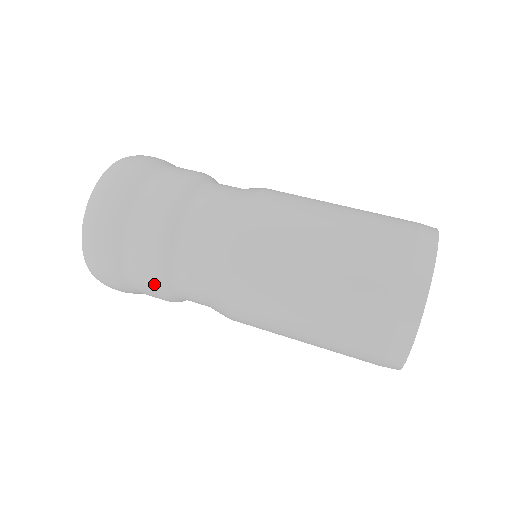
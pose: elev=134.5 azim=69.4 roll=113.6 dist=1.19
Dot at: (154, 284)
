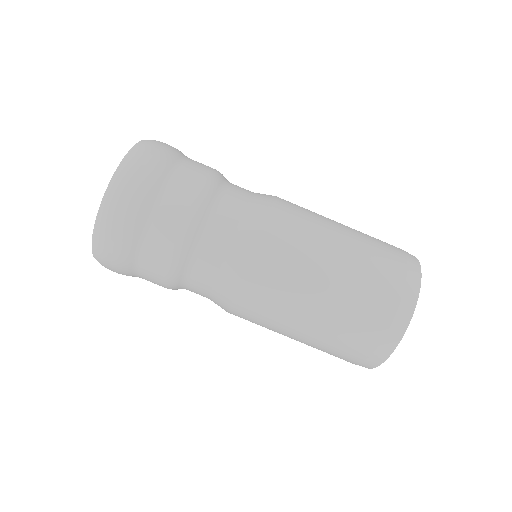
Dot at: occluded
